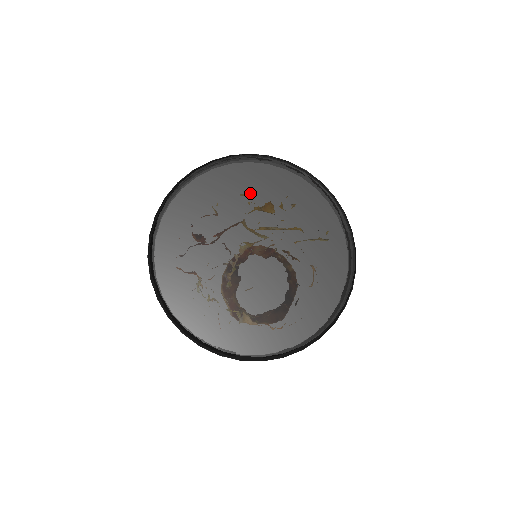
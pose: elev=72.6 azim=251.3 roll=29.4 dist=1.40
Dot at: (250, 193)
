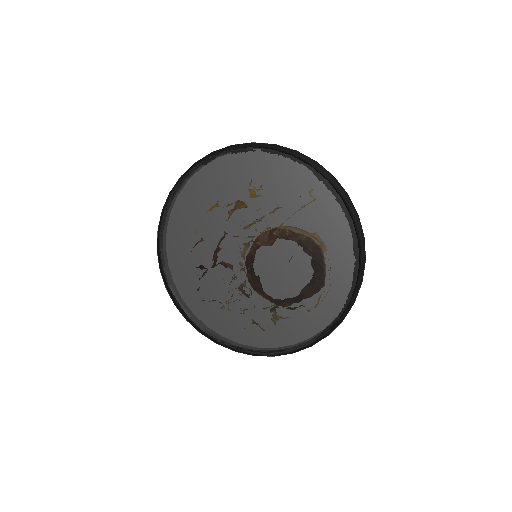
Dot at: (214, 205)
